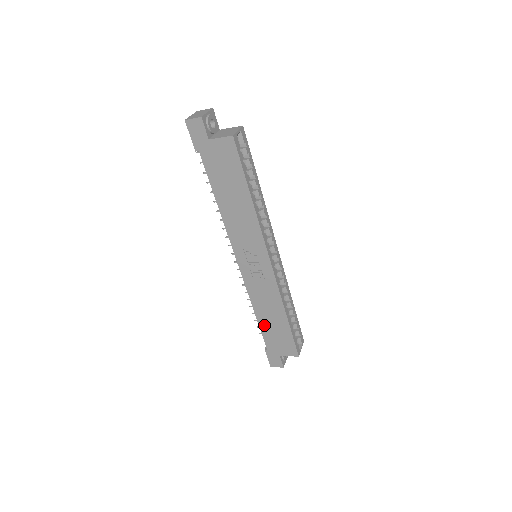
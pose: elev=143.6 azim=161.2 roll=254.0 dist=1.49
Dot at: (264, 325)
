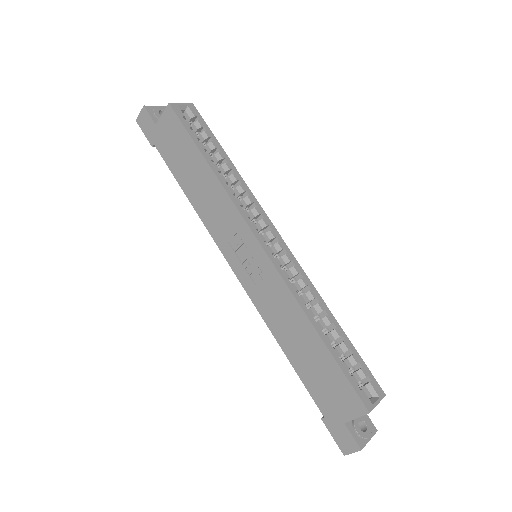
Dot at: (300, 366)
